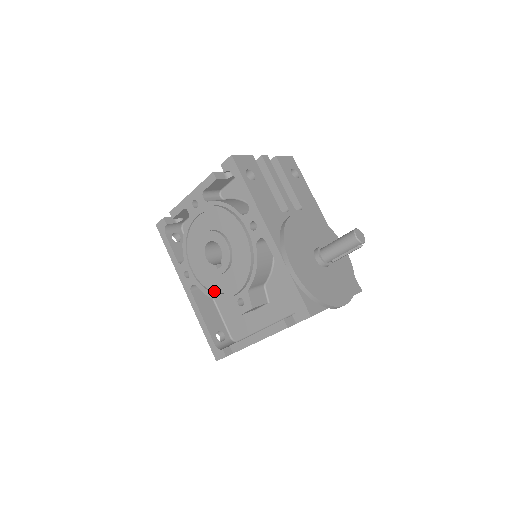
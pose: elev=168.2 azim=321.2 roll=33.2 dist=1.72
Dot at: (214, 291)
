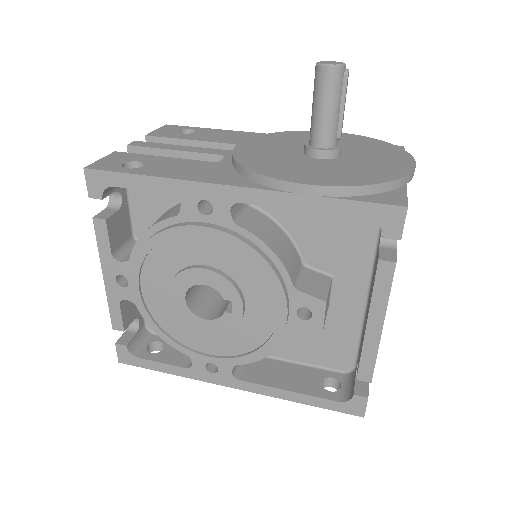
Dot at: (261, 344)
